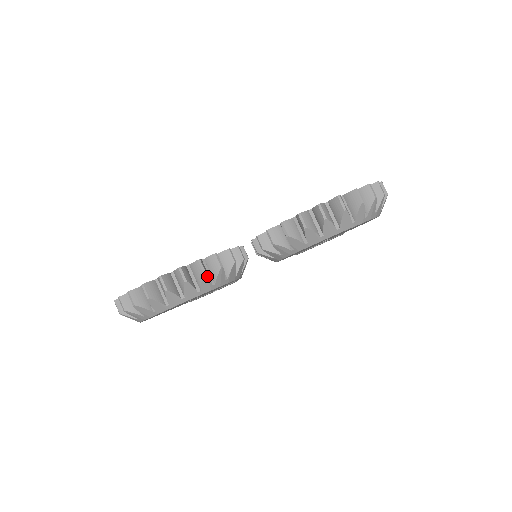
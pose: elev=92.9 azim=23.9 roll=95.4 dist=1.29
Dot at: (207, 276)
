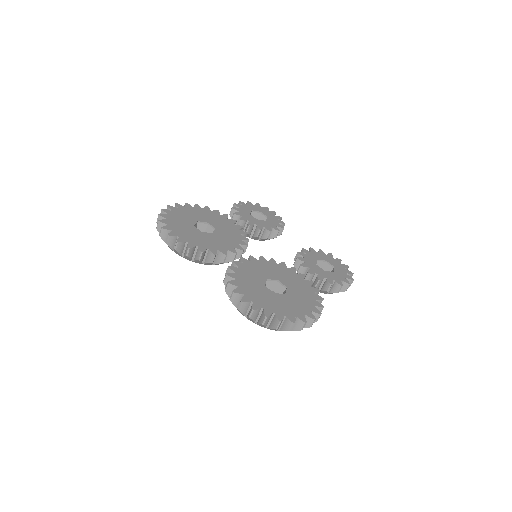
Dot at: (188, 257)
